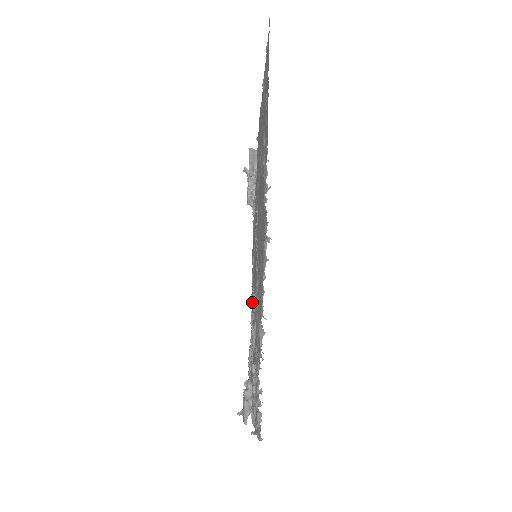
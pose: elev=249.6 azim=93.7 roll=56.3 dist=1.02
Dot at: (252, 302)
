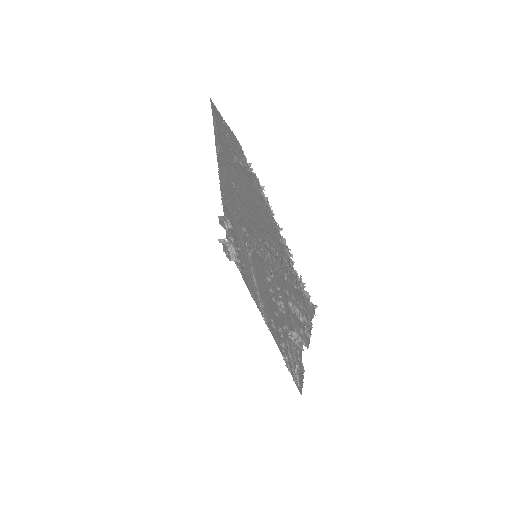
Dot at: (266, 318)
